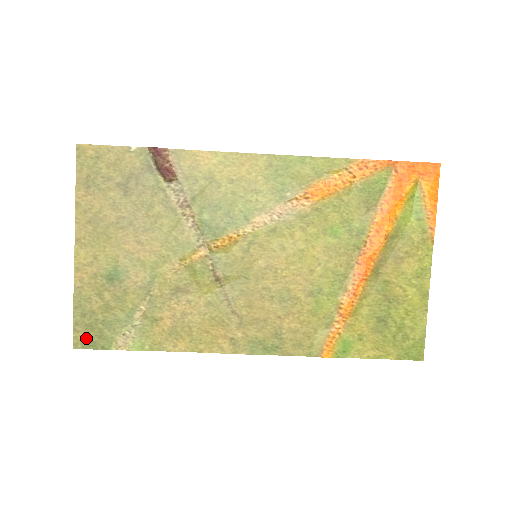
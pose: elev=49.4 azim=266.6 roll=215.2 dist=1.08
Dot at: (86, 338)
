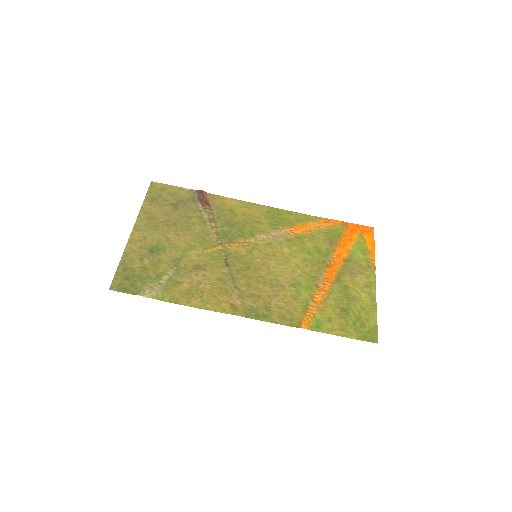
Dot at: (122, 284)
